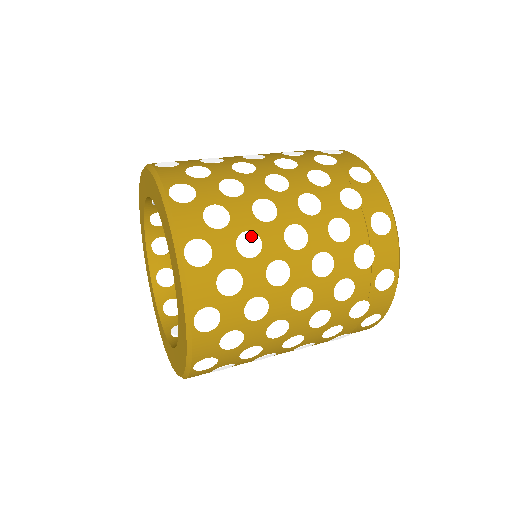
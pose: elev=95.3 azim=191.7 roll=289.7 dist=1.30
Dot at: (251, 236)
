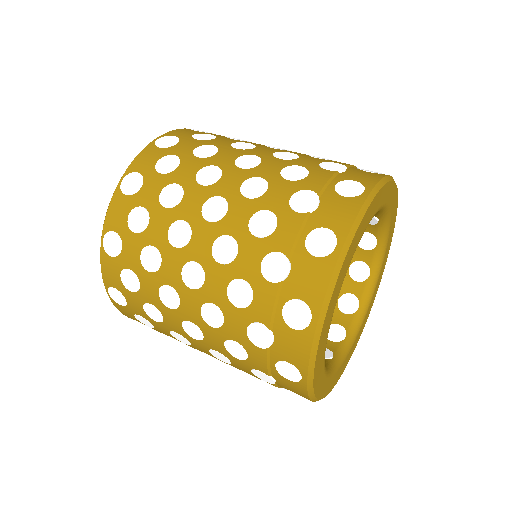
Dot at: (154, 309)
